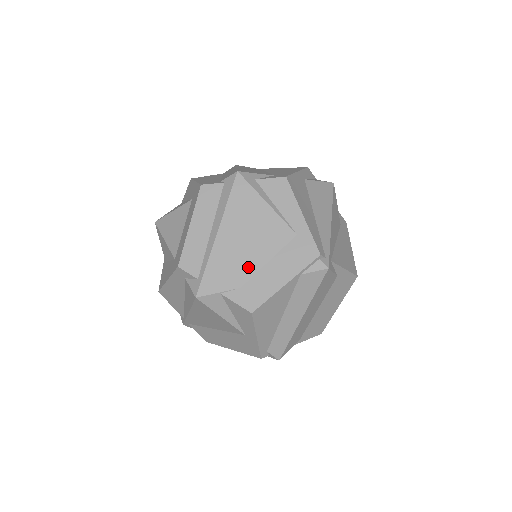
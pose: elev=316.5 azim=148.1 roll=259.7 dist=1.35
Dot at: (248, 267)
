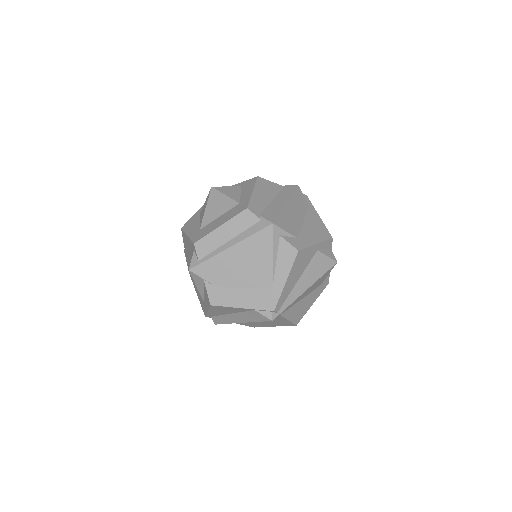
Dot at: (230, 280)
